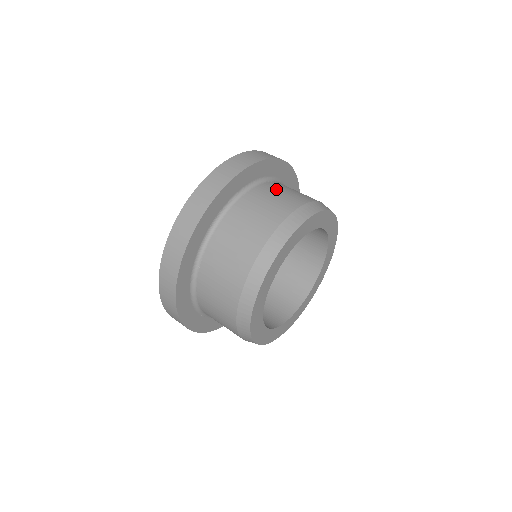
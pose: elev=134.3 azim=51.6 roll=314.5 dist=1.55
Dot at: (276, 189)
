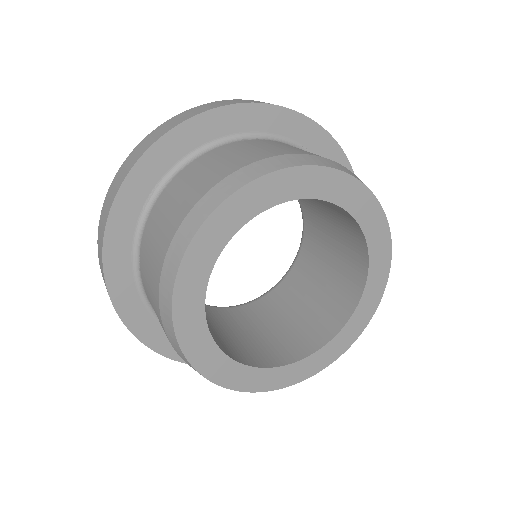
Dot at: (245, 146)
